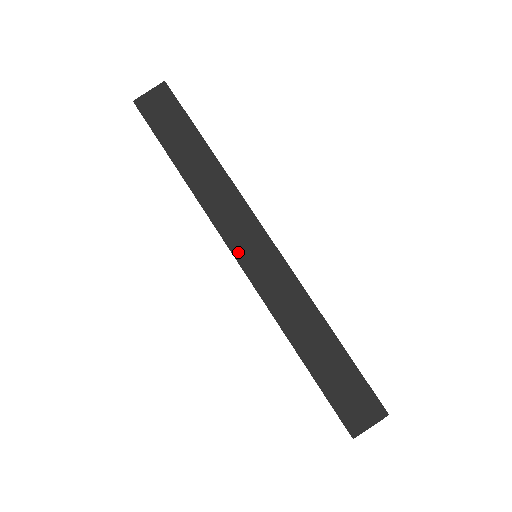
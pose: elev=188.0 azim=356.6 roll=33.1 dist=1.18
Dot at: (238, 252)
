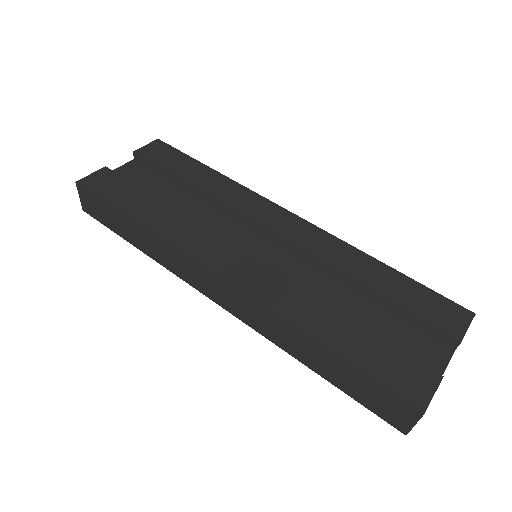
Dot at: (213, 298)
